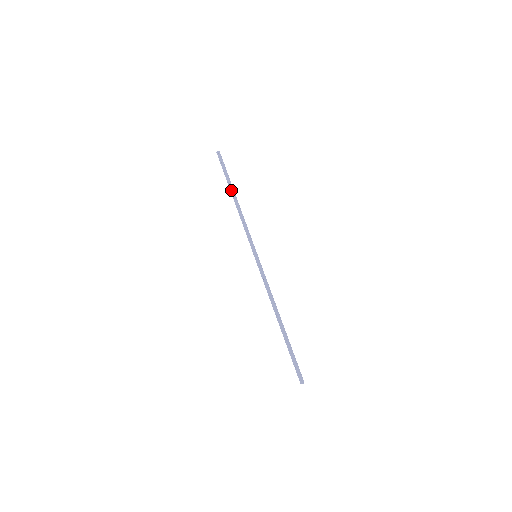
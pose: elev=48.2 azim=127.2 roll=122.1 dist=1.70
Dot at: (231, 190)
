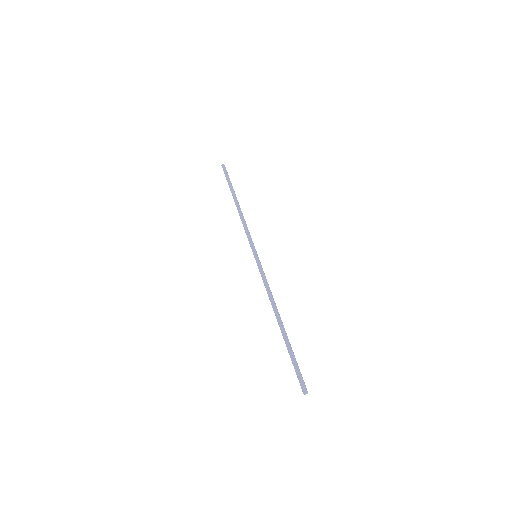
Dot at: (234, 196)
